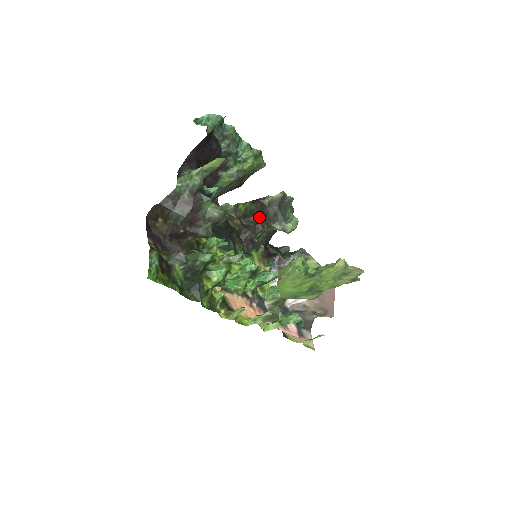
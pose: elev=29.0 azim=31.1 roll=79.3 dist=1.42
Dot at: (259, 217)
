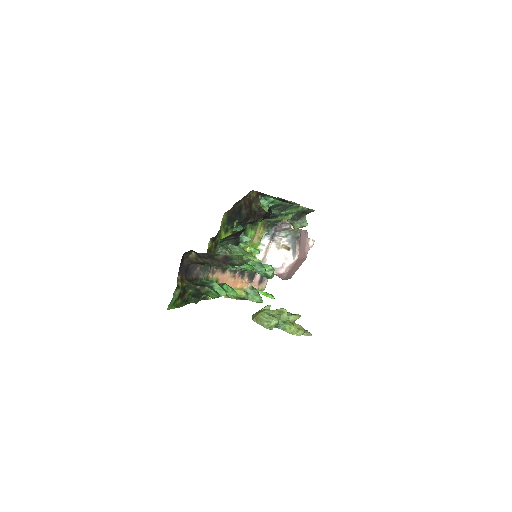
Dot at: occluded
